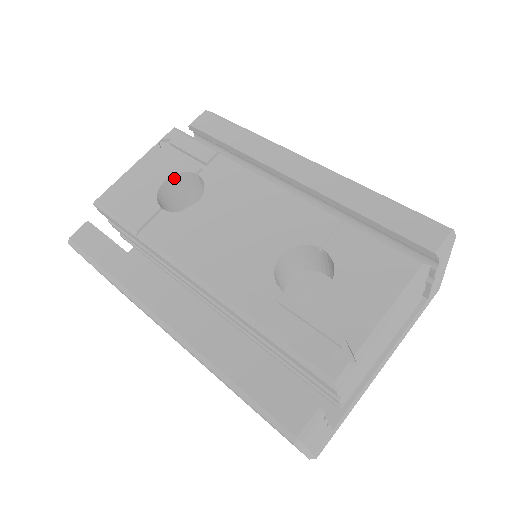
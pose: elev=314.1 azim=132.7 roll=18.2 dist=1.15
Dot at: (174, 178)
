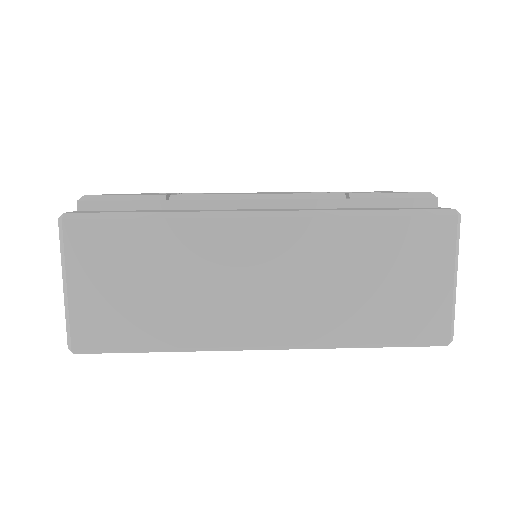
Dot at: occluded
